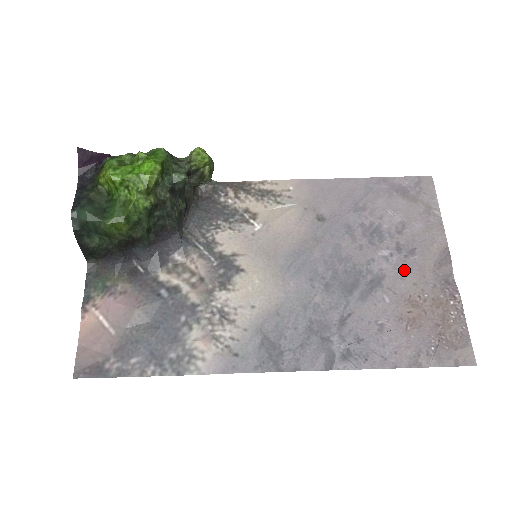
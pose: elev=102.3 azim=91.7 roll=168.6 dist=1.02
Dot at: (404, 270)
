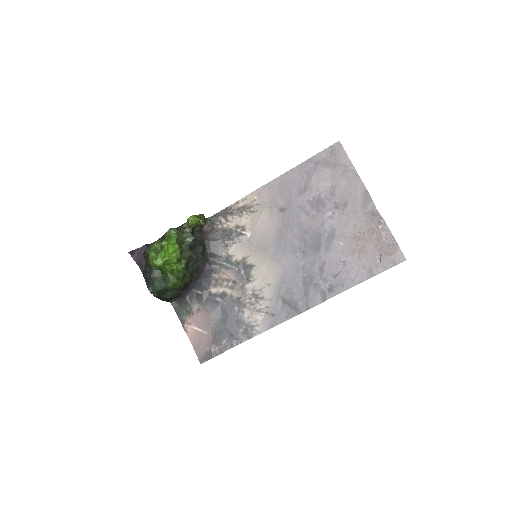
Dot at: (345, 220)
